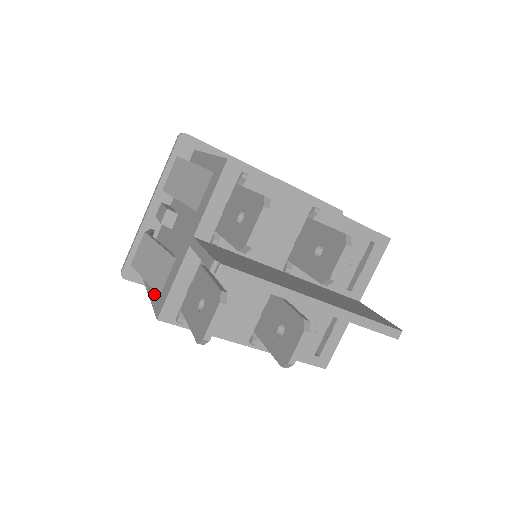
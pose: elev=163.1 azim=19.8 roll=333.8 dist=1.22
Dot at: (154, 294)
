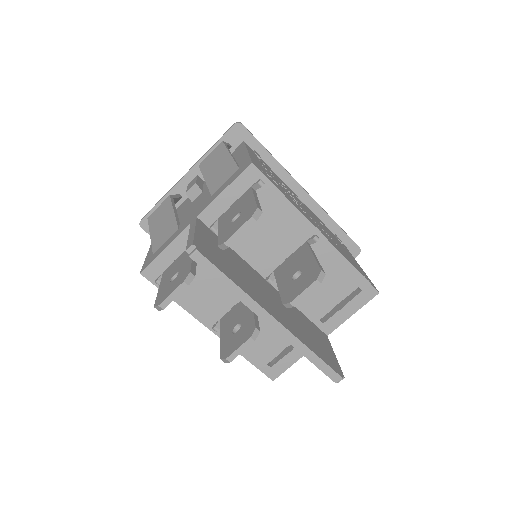
Dot at: (151, 251)
